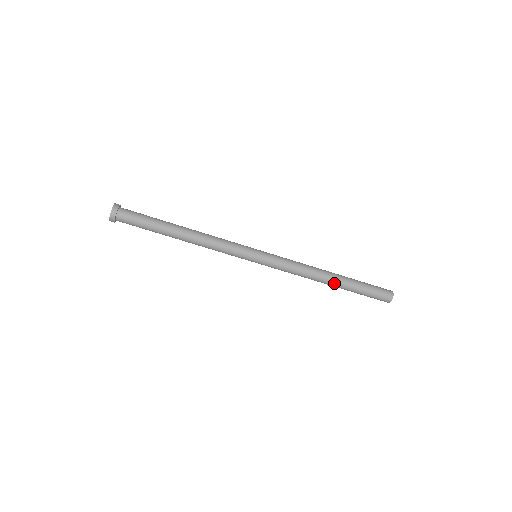
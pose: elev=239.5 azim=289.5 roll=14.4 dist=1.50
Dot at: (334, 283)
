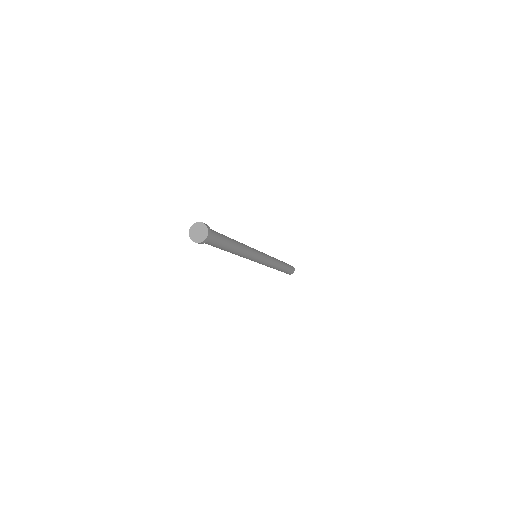
Dot at: occluded
